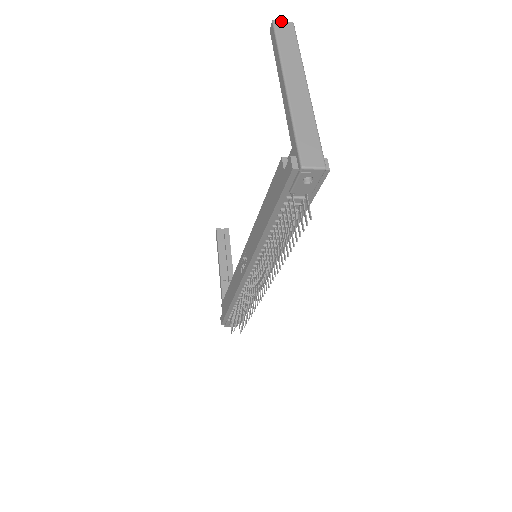
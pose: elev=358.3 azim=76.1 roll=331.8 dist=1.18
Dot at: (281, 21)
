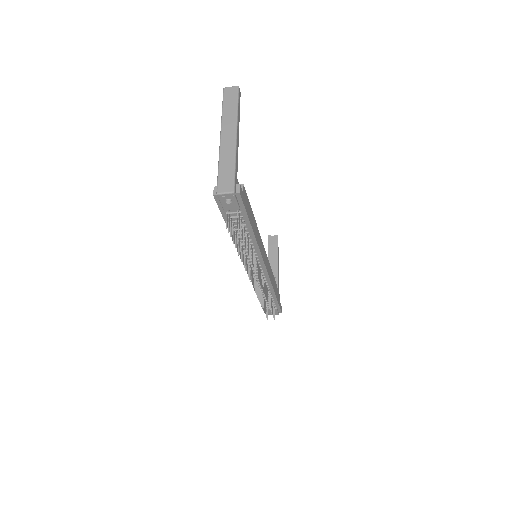
Dot at: (229, 87)
